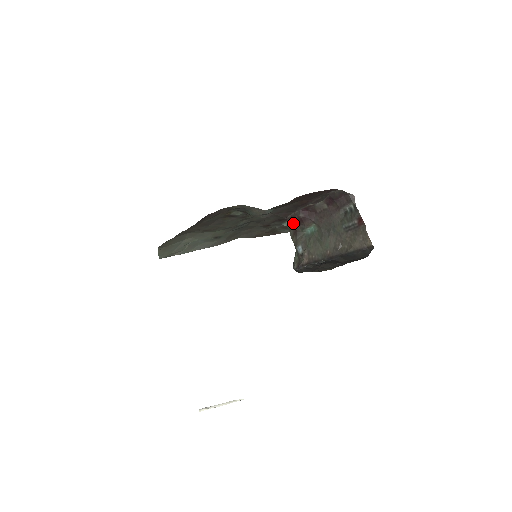
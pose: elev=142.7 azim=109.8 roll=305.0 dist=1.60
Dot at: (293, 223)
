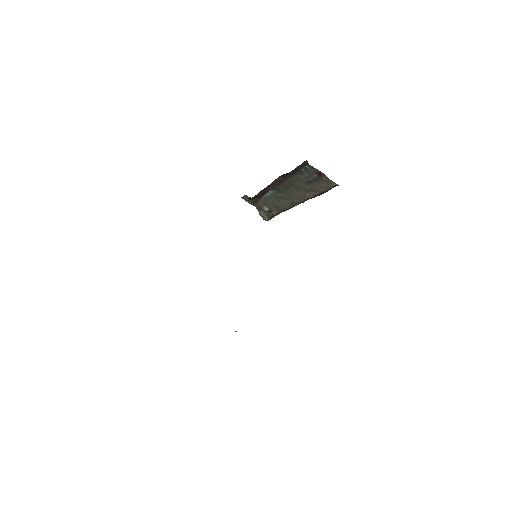
Dot at: (248, 197)
